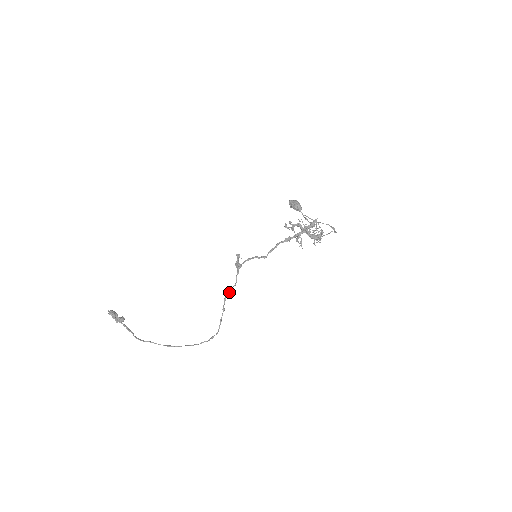
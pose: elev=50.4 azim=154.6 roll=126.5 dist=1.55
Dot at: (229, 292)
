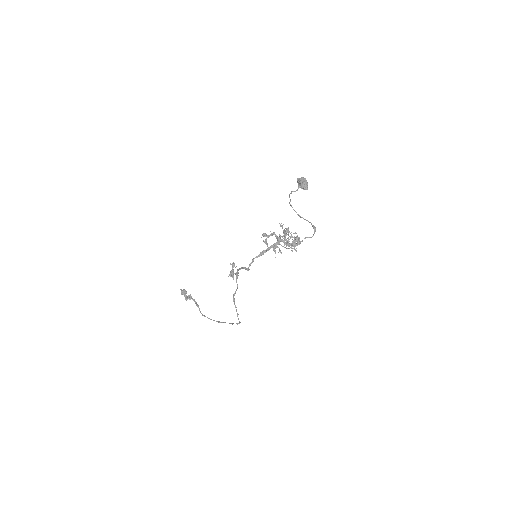
Dot at: (233, 295)
